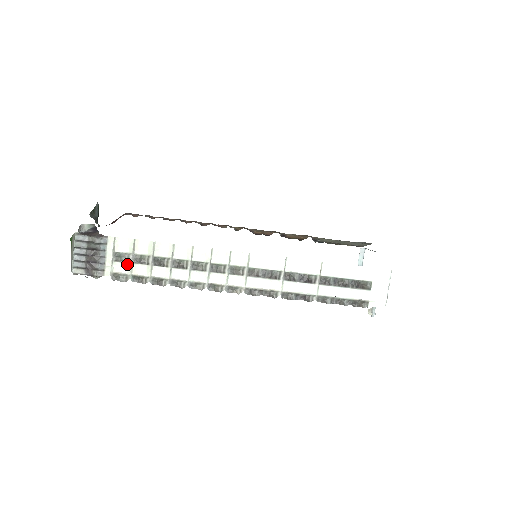
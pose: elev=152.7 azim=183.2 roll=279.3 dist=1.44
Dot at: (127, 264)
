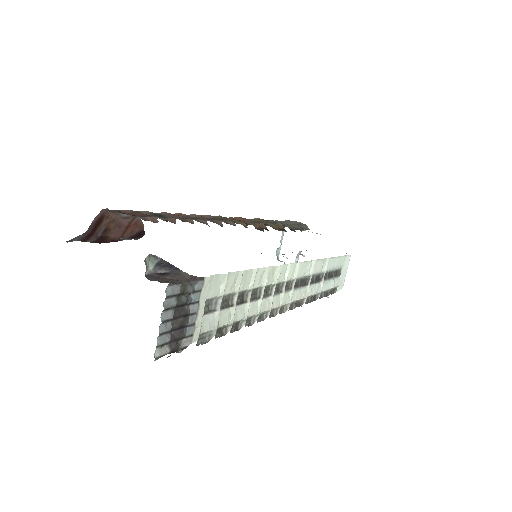
Dot at: (214, 314)
